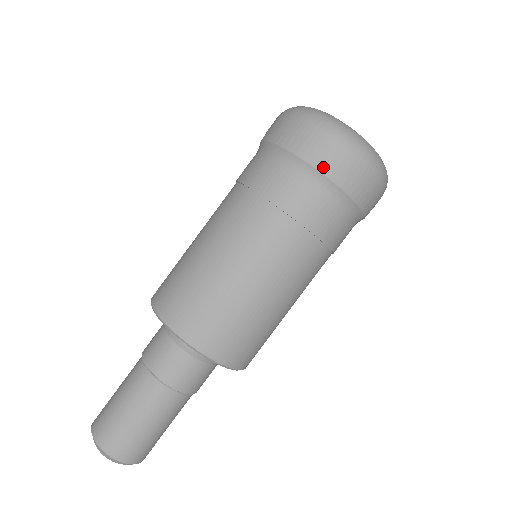
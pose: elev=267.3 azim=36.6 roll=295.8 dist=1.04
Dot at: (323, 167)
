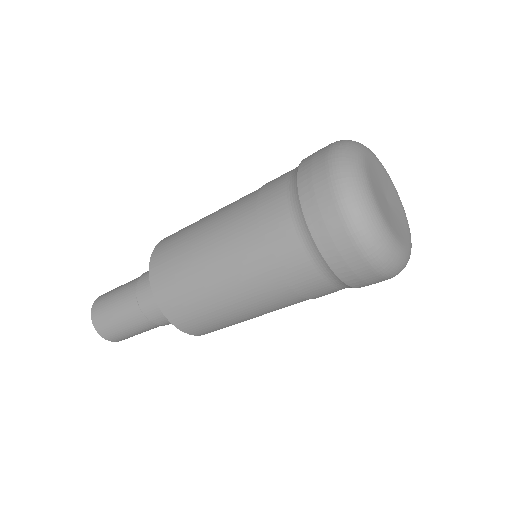
Dot at: (313, 225)
